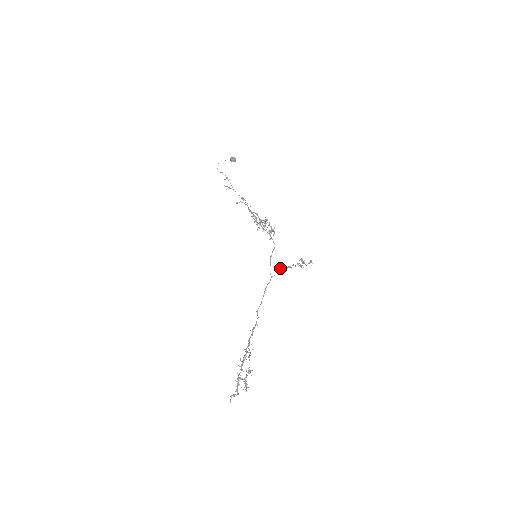
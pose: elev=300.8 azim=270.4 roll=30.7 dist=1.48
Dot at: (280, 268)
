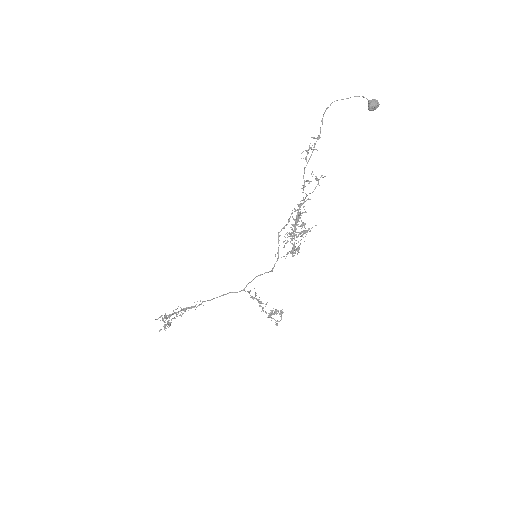
Dot at: (256, 293)
